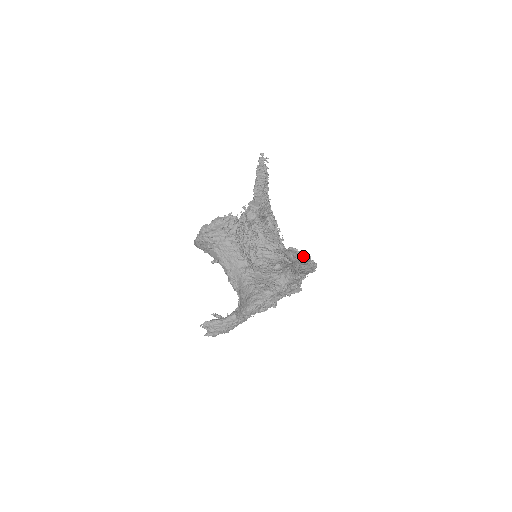
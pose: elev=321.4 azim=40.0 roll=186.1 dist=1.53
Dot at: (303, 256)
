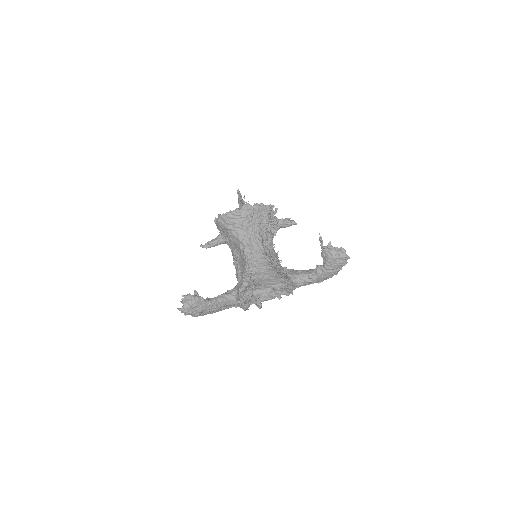
Dot at: (346, 258)
